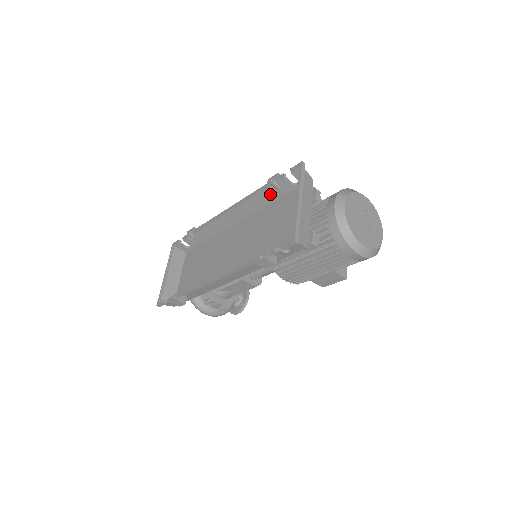
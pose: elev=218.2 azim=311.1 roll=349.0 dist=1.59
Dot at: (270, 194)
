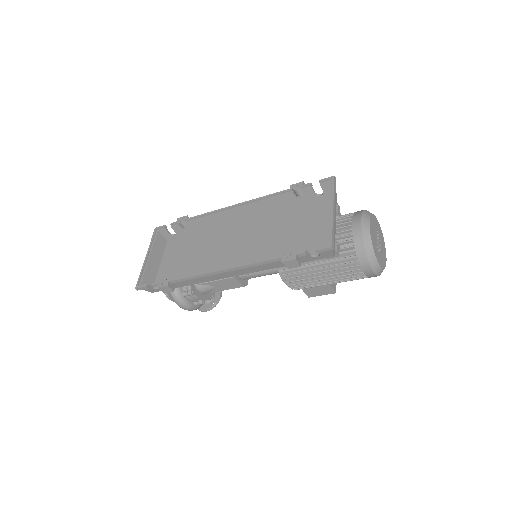
Dot at: (289, 199)
